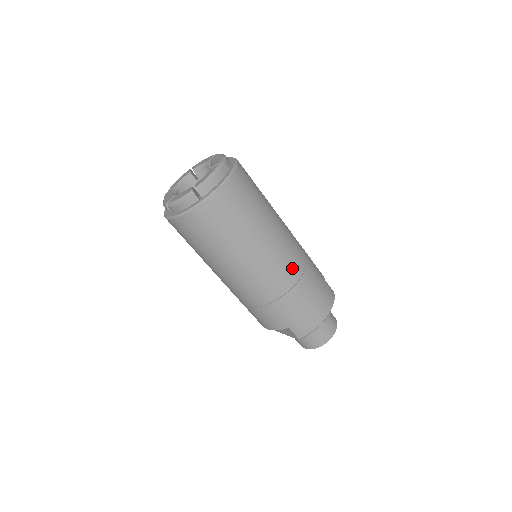
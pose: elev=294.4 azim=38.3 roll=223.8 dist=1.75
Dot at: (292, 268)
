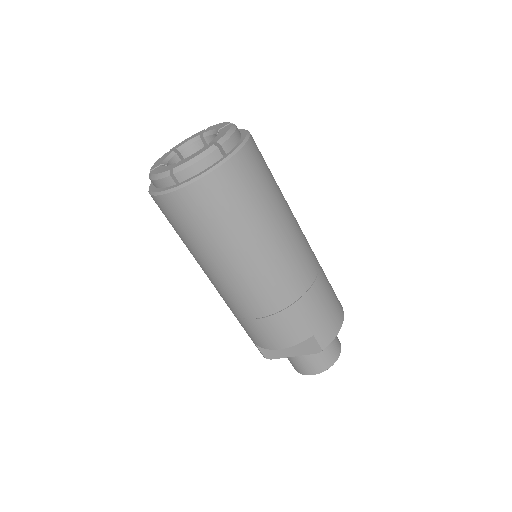
Dot at: (311, 255)
